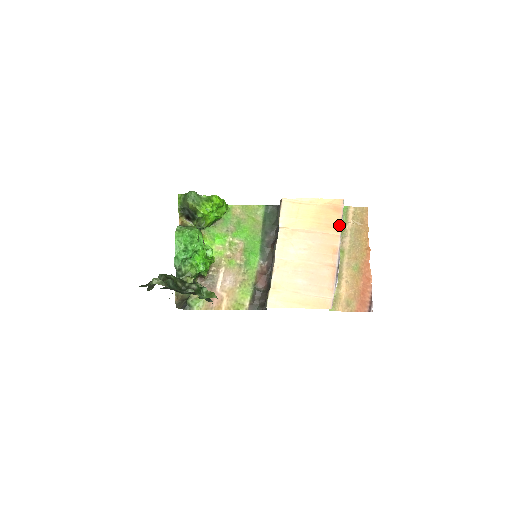
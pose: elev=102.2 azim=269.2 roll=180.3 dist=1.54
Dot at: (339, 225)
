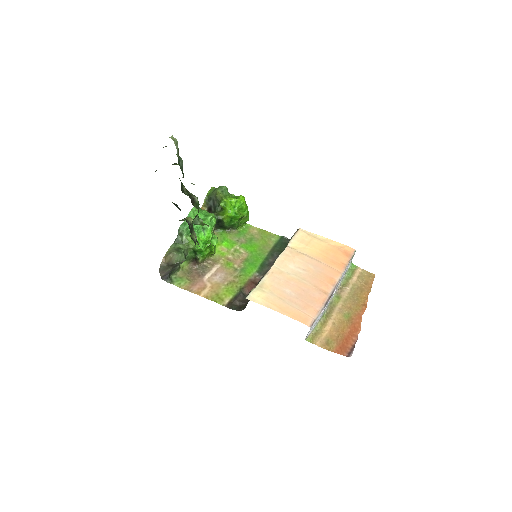
Dot at: (344, 265)
